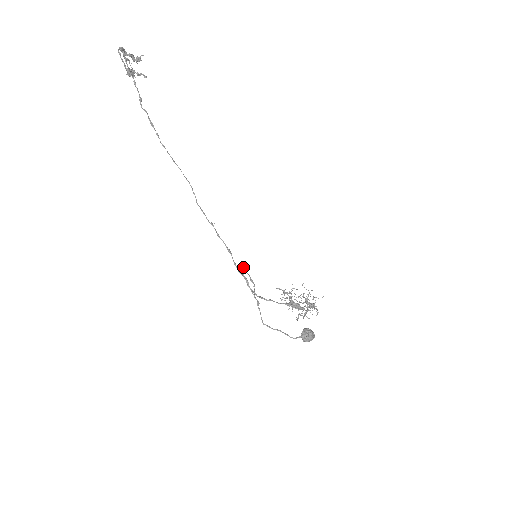
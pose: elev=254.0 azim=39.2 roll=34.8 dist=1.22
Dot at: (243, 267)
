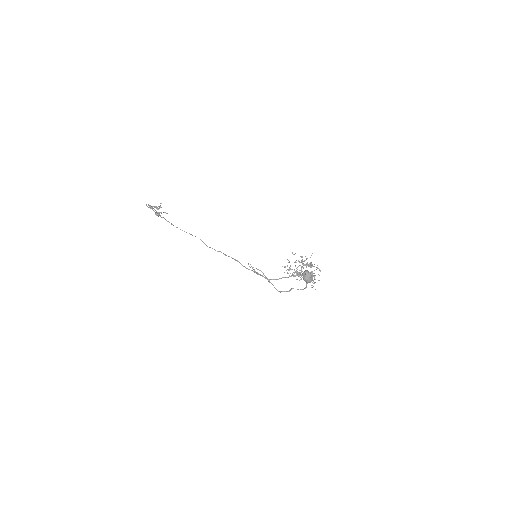
Dot at: (248, 264)
